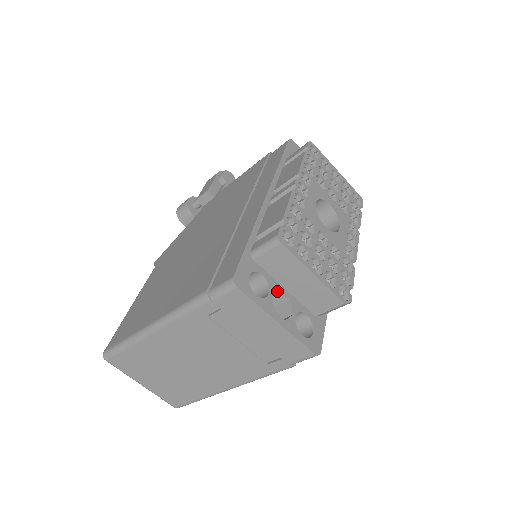
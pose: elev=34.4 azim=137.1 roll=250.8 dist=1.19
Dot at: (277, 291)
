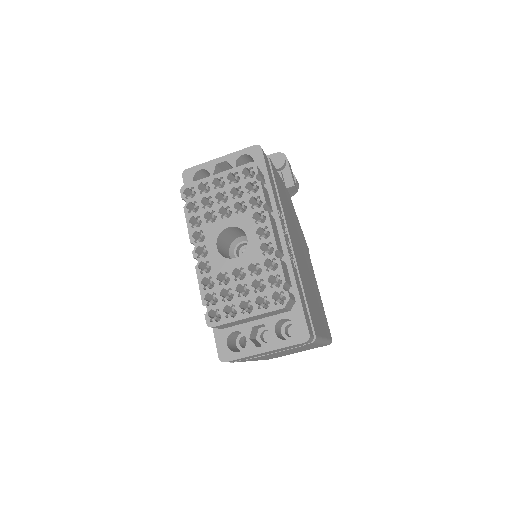
Dot at: (251, 330)
